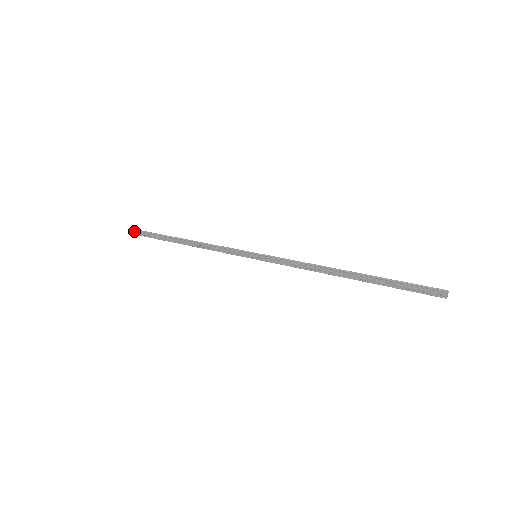
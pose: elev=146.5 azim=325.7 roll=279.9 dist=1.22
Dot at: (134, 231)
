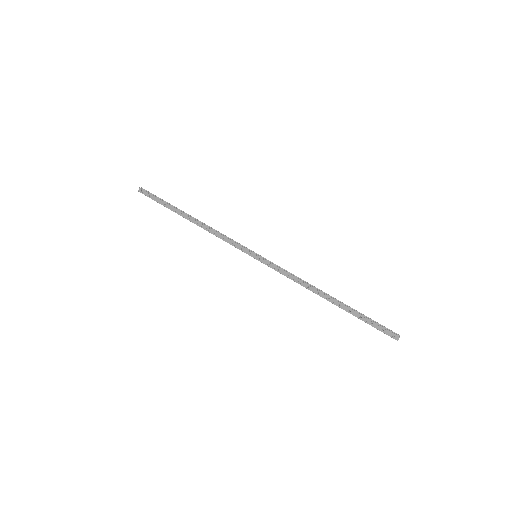
Dot at: (139, 188)
